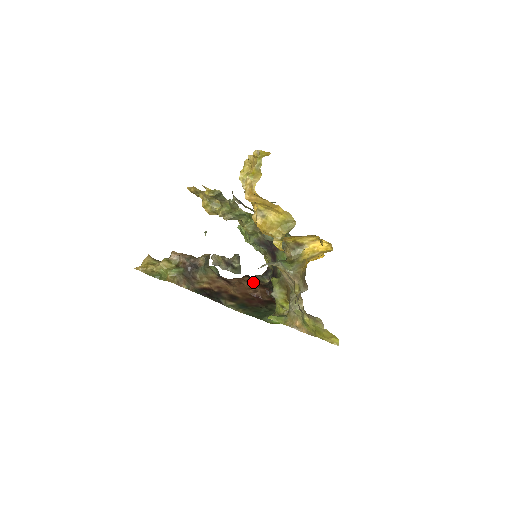
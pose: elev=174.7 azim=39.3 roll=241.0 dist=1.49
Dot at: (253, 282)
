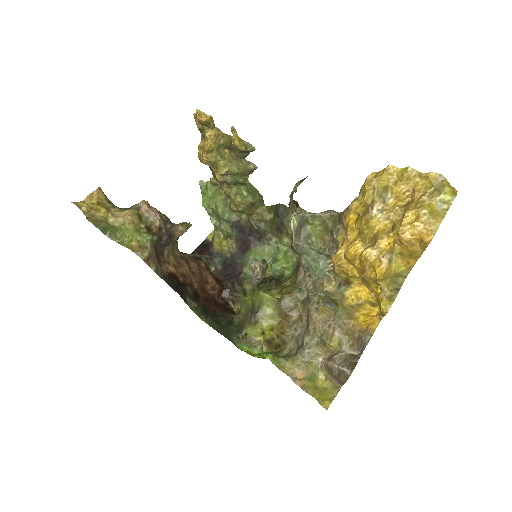
Dot at: occluded
